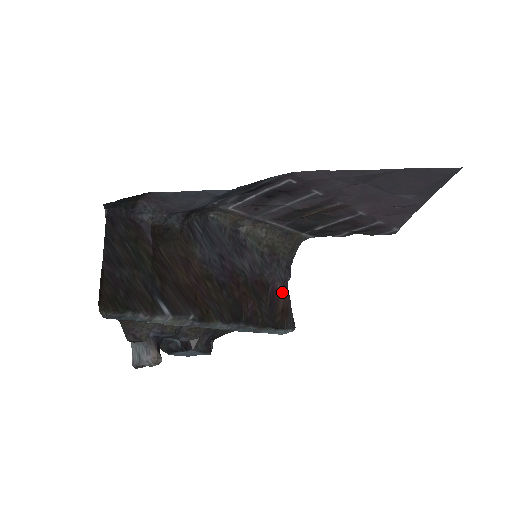
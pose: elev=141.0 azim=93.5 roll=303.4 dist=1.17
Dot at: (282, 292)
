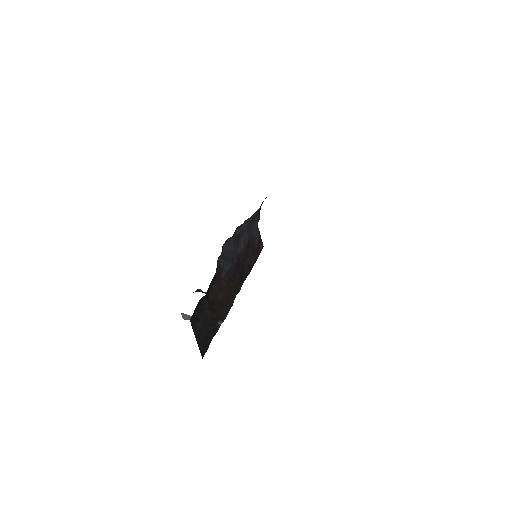
Dot at: (256, 234)
